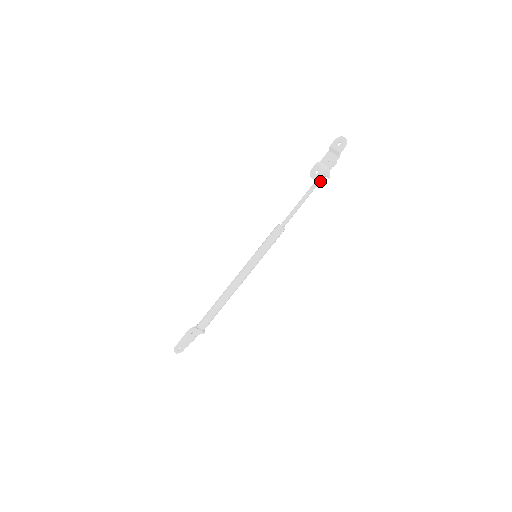
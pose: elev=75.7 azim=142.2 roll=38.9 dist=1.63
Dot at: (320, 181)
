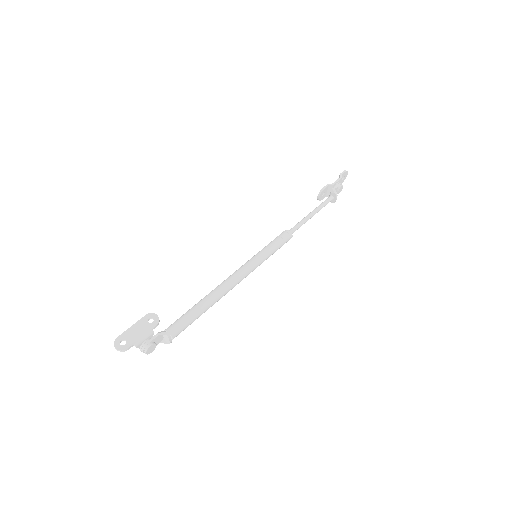
Dot at: (328, 200)
